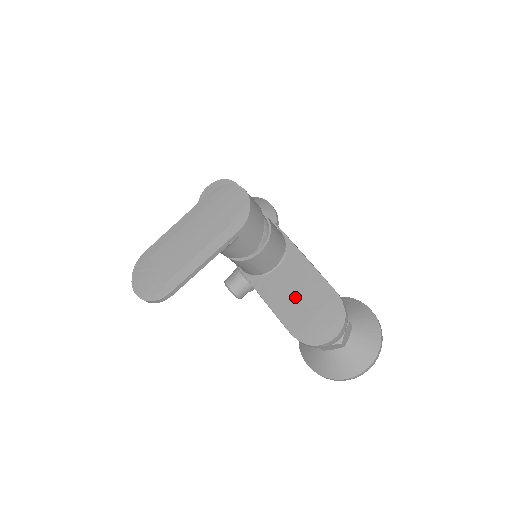
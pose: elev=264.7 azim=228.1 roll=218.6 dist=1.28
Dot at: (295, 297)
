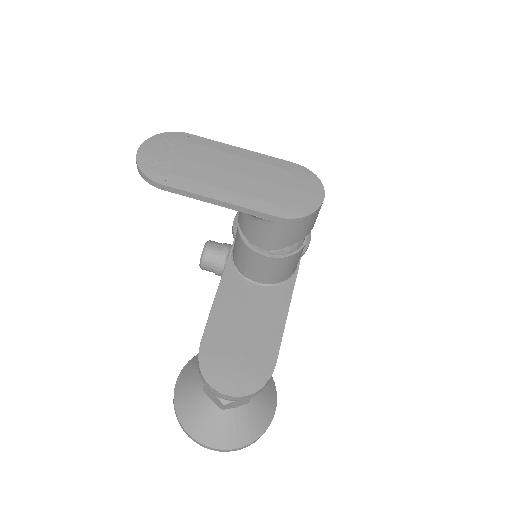
Dot at: (242, 323)
